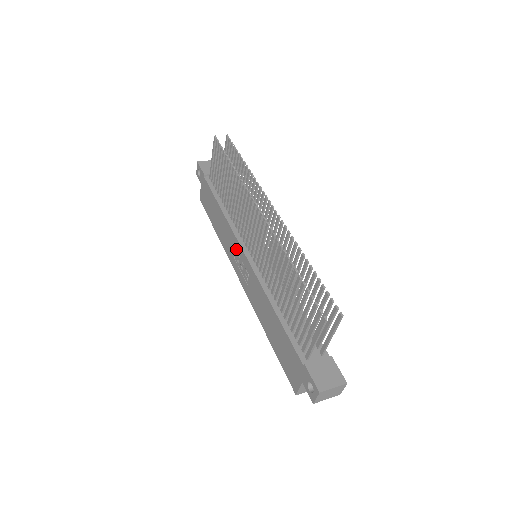
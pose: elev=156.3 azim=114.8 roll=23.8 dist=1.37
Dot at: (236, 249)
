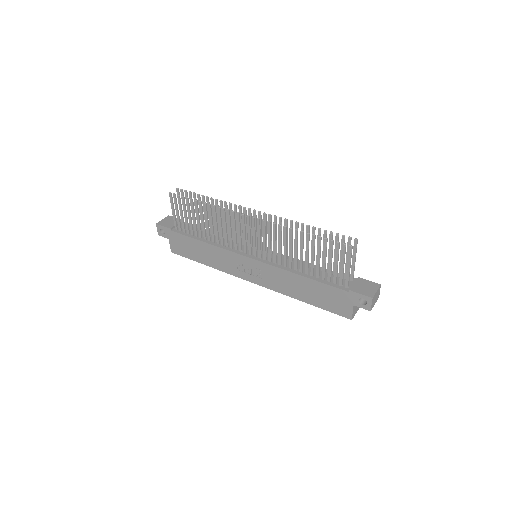
Dot at: (237, 261)
